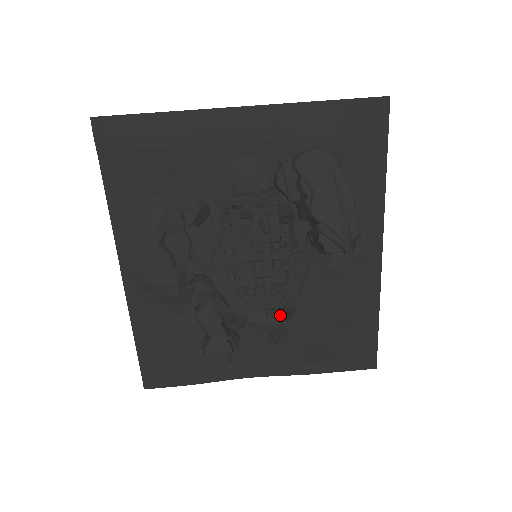
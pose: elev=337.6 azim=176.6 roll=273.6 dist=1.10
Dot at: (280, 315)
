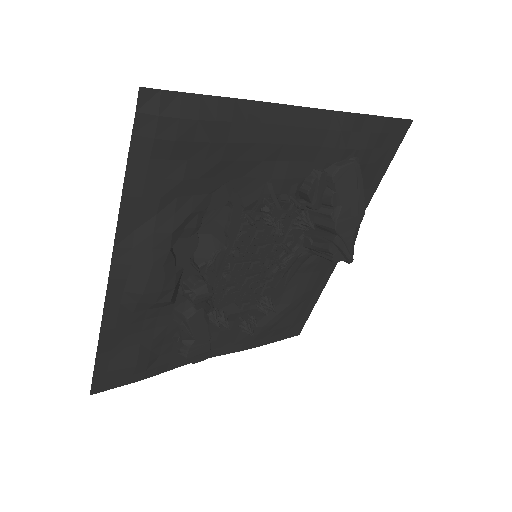
Dot at: (250, 305)
